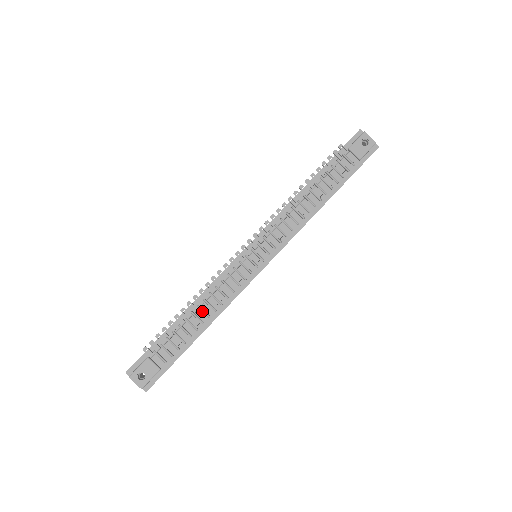
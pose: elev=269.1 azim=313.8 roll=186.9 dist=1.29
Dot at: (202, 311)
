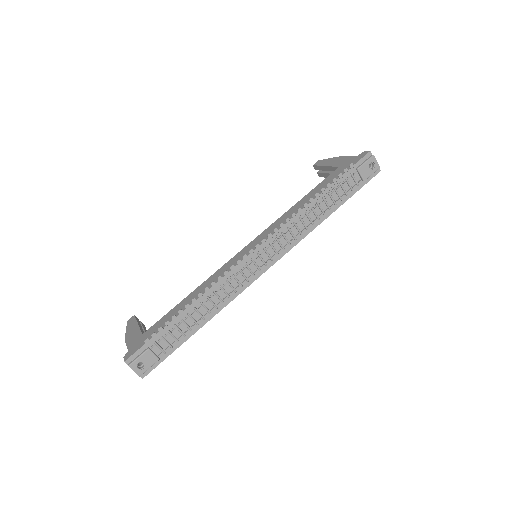
Dot at: (205, 308)
